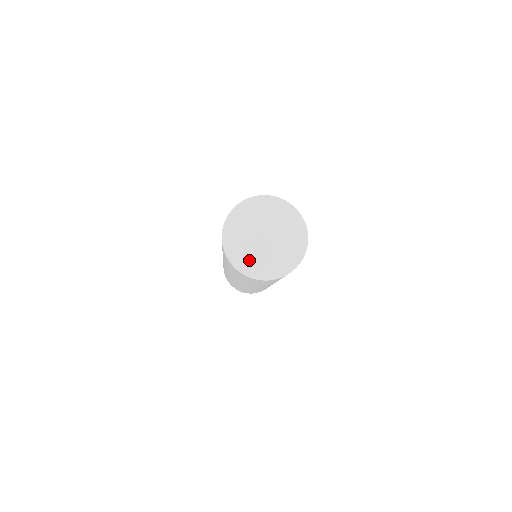
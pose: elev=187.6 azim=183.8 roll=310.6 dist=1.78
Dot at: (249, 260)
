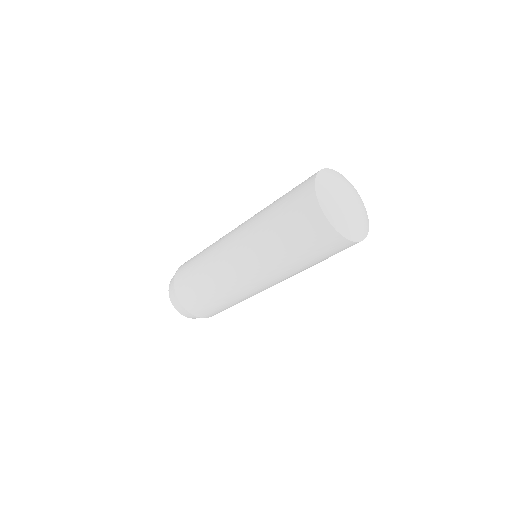
Dot at: (345, 220)
